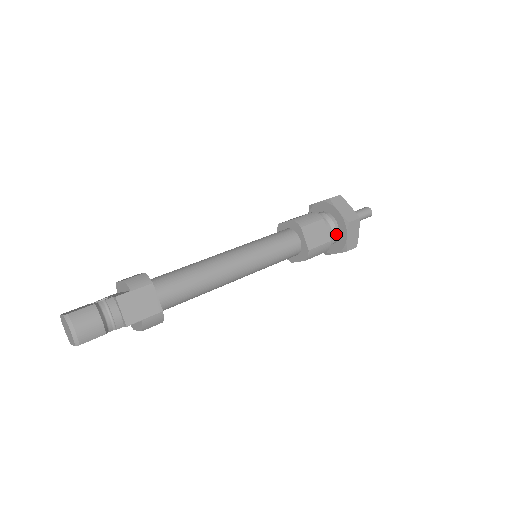
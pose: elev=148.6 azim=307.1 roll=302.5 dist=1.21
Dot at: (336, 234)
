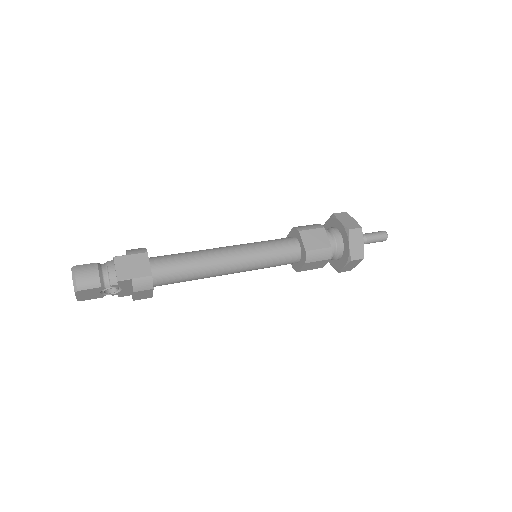
Dot at: (340, 244)
